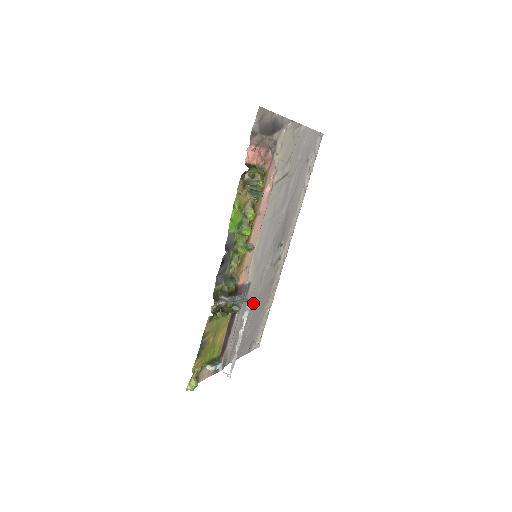
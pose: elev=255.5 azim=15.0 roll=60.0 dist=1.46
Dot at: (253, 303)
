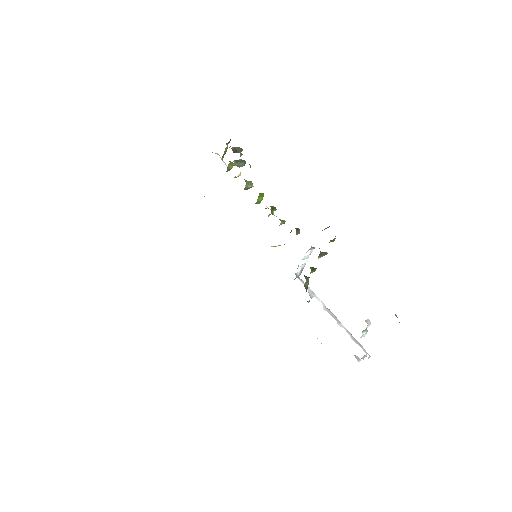
Dot at: occluded
